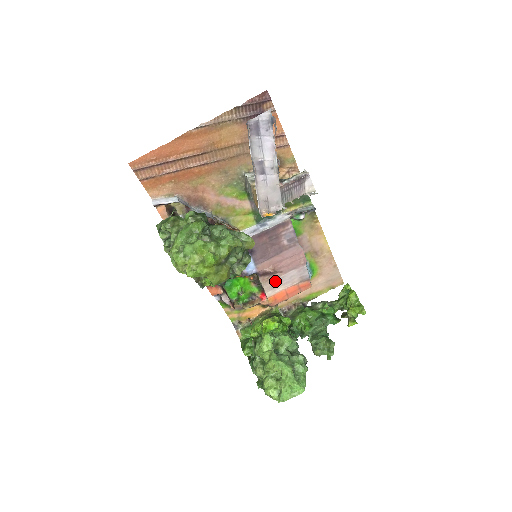
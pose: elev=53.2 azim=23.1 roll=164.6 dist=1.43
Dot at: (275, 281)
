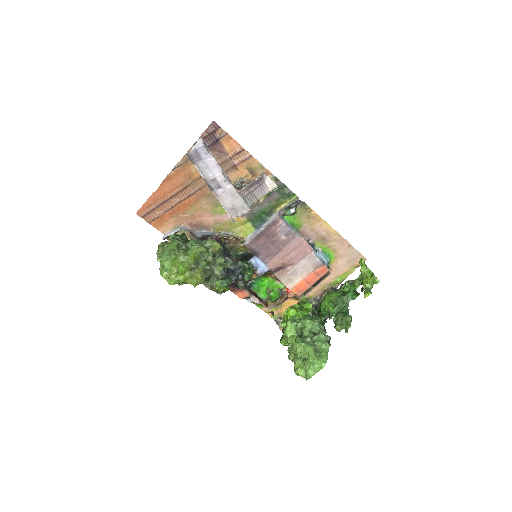
Dot at: (290, 273)
